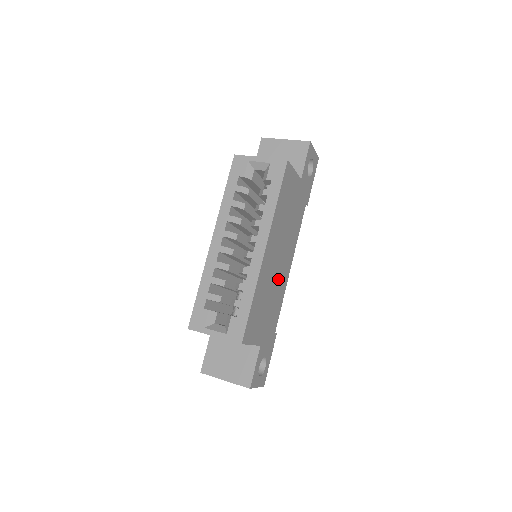
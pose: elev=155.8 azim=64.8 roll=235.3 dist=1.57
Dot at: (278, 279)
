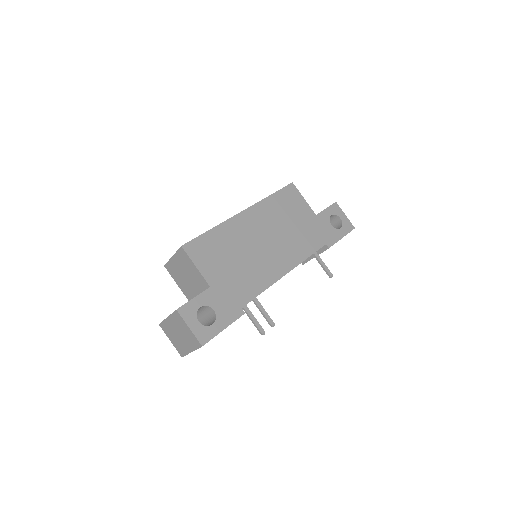
Dot at: (260, 259)
